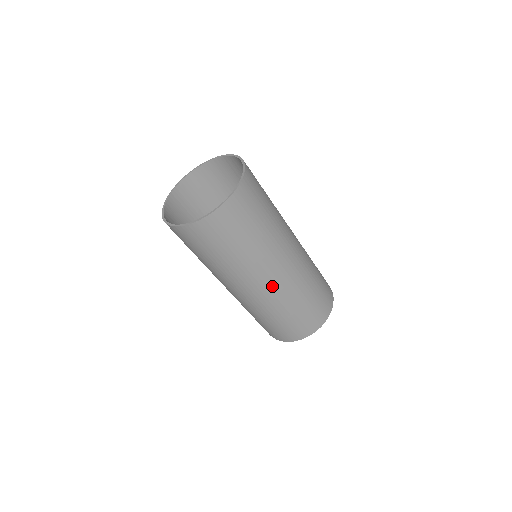
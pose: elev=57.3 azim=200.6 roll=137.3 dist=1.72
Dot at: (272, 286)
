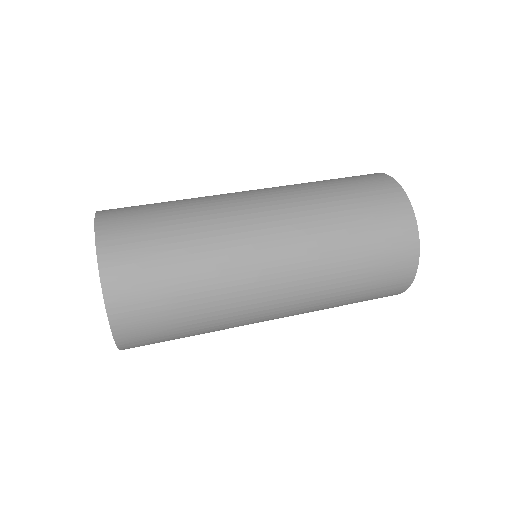
Dot at: (285, 306)
